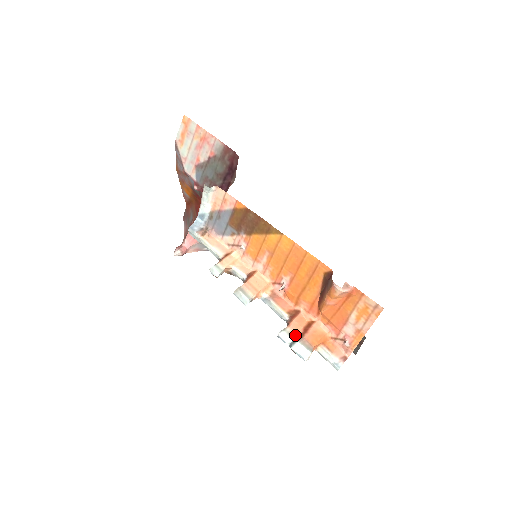
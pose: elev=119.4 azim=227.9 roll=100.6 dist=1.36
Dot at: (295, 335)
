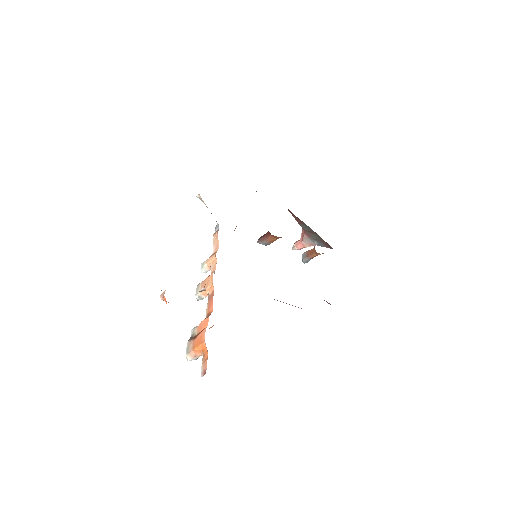
Dot at: (195, 335)
